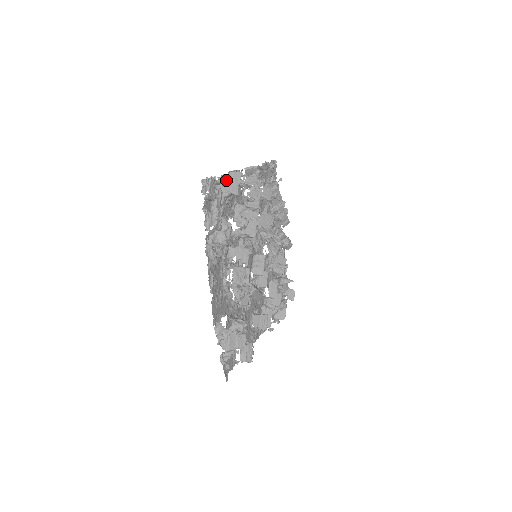
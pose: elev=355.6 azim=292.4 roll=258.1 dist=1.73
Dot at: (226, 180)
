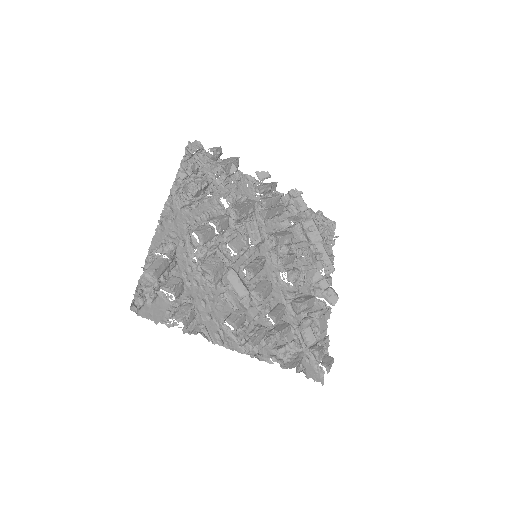
Dot at: (213, 149)
